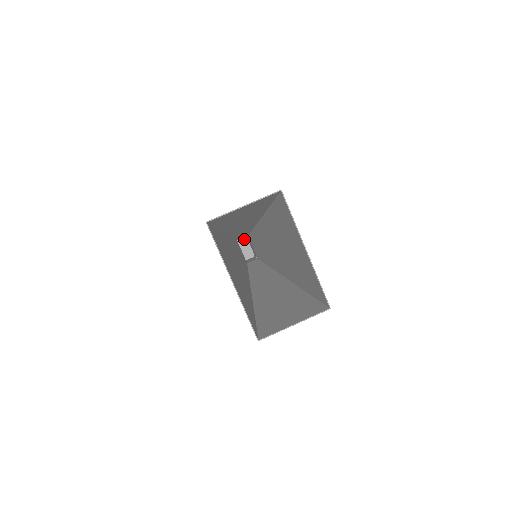
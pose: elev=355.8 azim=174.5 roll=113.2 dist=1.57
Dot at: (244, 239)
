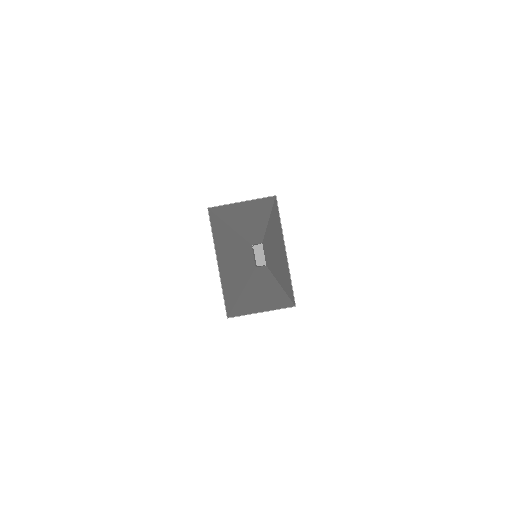
Dot at: (260, 247)
